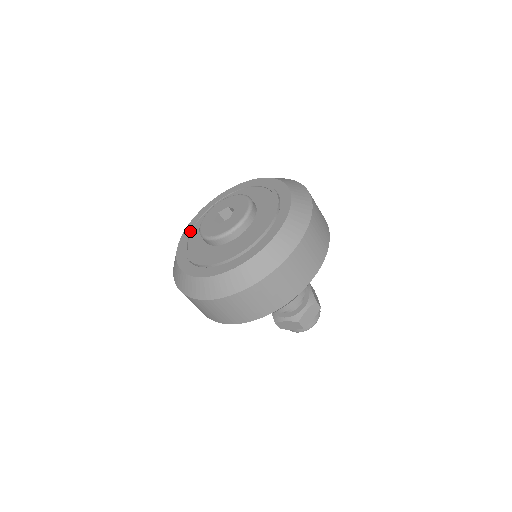
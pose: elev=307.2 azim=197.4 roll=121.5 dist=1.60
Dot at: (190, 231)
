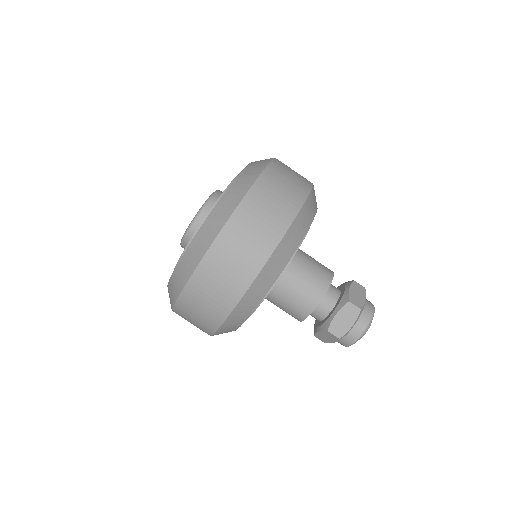
Dot at: occluded
